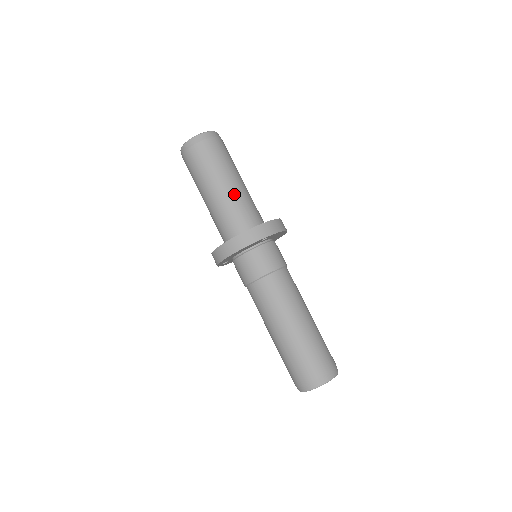
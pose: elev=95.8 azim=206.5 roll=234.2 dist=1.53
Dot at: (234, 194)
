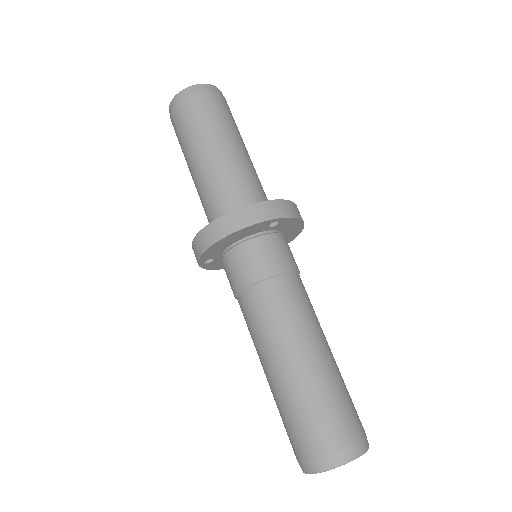
Dot at: (236, 162)
